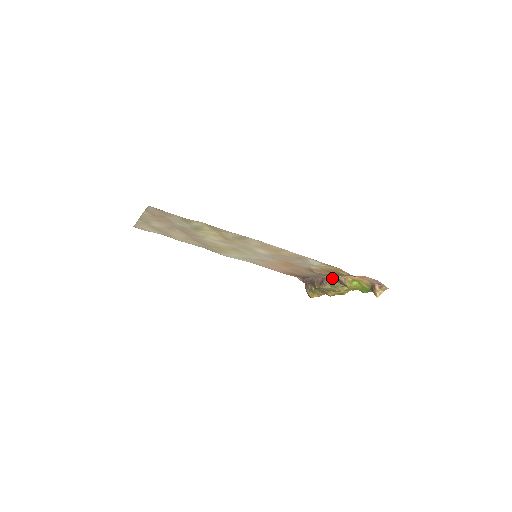
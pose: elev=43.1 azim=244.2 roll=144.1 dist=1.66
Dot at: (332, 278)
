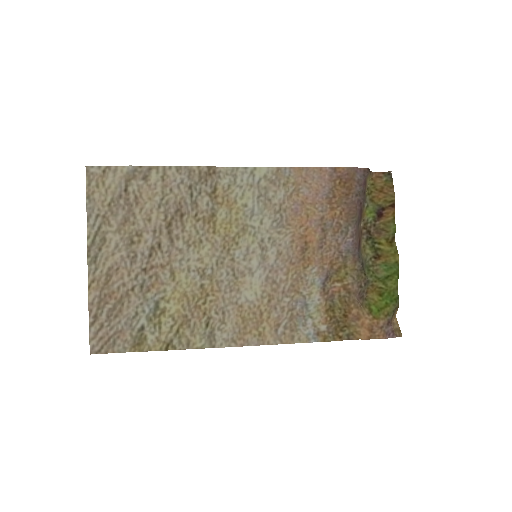
Dot at: (359, 276)
